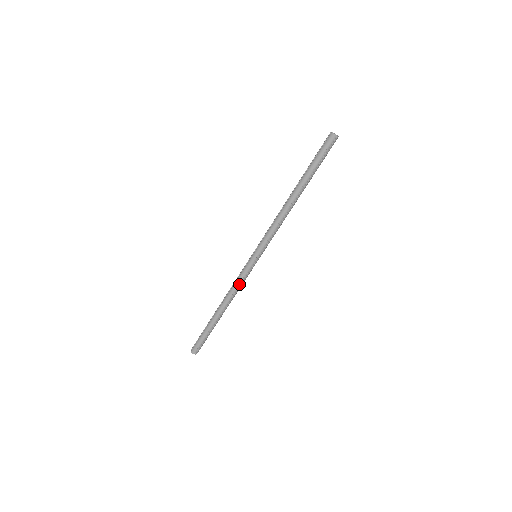
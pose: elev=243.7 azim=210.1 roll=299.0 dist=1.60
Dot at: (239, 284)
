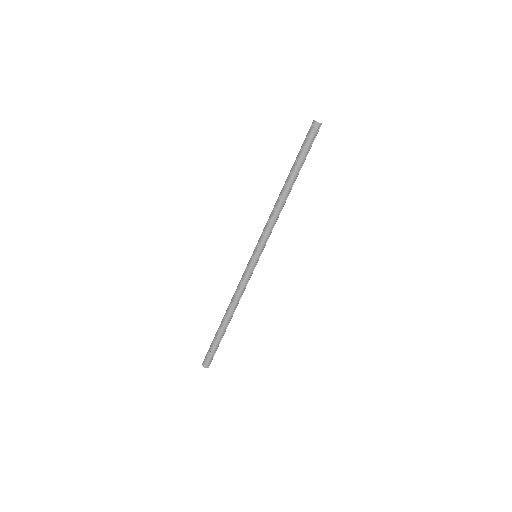
Dot at: (240, 286)
